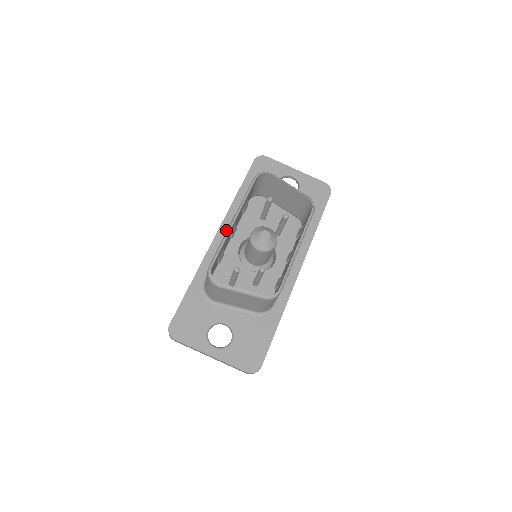
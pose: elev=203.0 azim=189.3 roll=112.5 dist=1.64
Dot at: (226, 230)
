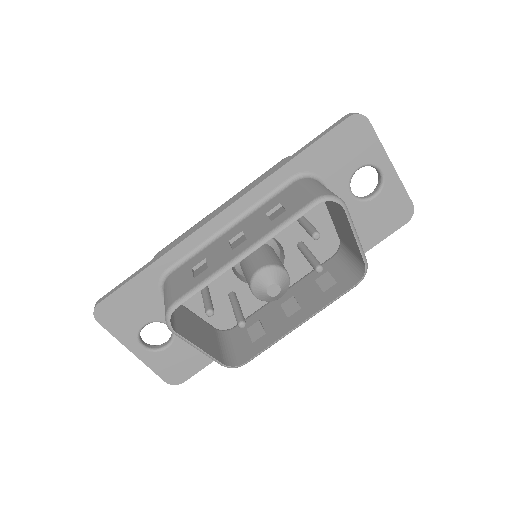
Dot at: (237, 213)
